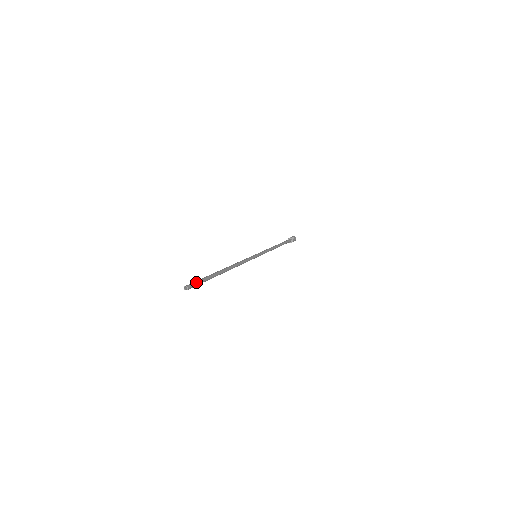
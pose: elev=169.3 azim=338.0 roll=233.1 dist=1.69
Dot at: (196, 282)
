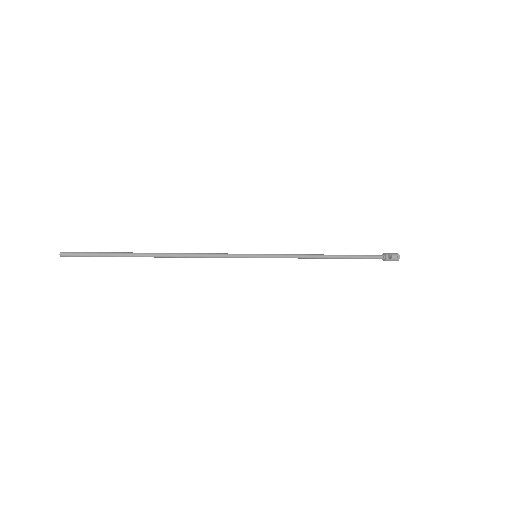
Dot at: (82, 253)
